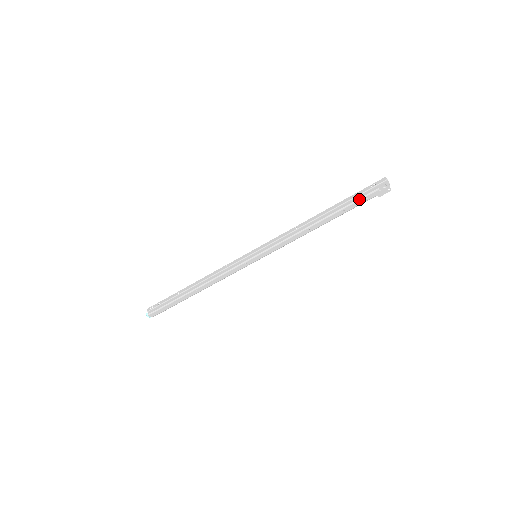
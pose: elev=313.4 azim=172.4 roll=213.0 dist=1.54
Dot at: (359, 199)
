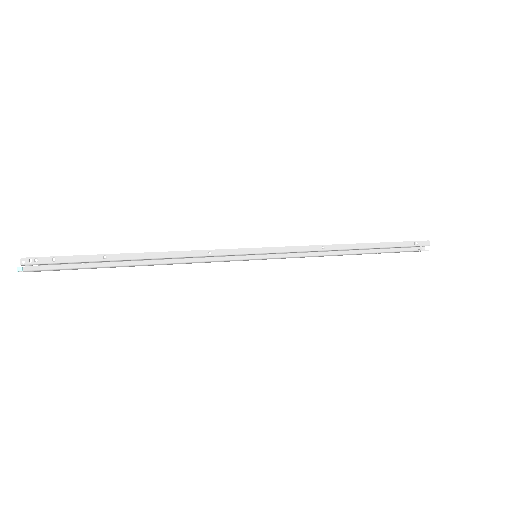
Dot at: (398, 251)
